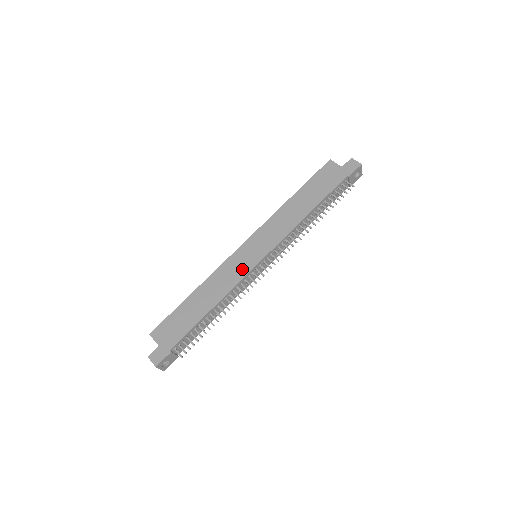
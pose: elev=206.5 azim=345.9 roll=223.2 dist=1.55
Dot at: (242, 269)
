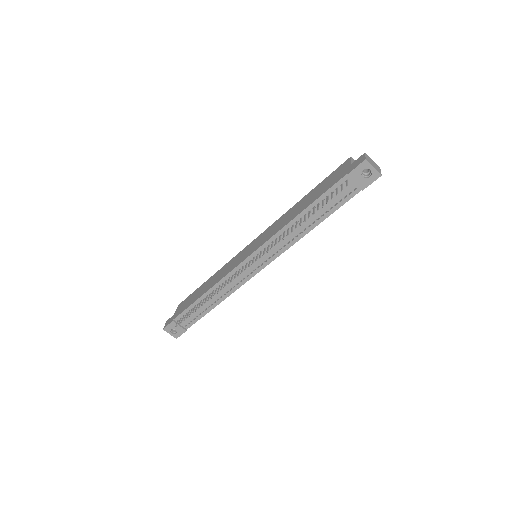
Dot at: (235, 264)
